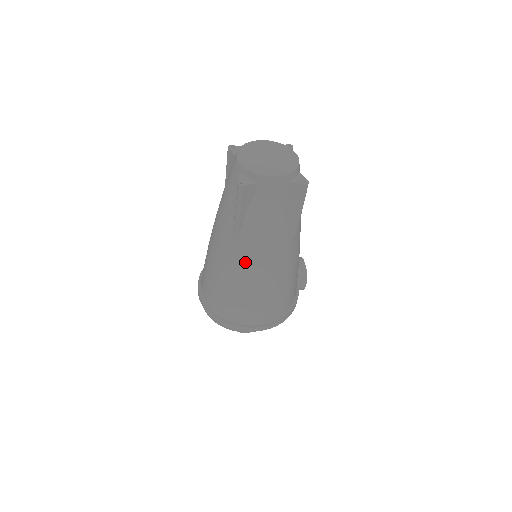
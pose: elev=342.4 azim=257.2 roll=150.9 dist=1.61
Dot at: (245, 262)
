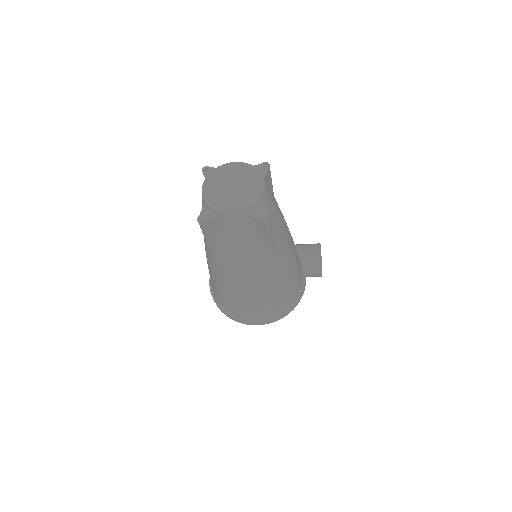
Dot at: (227, 276)
